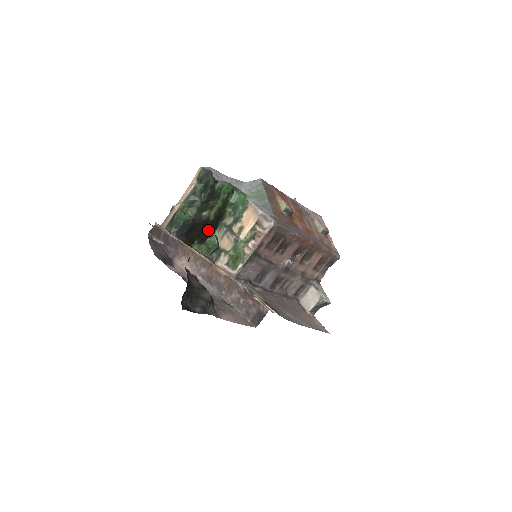
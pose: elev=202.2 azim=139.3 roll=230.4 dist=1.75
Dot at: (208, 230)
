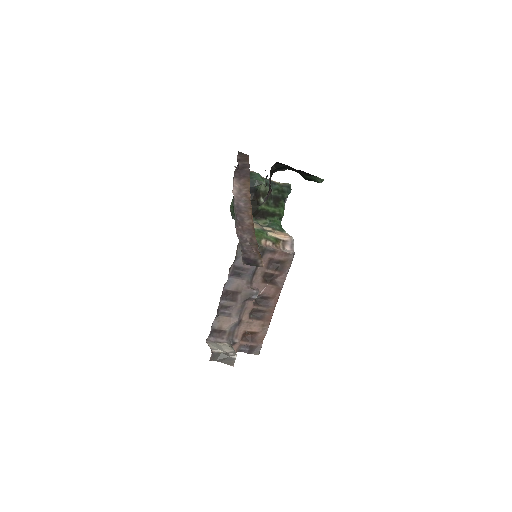
Dot at: occluded
